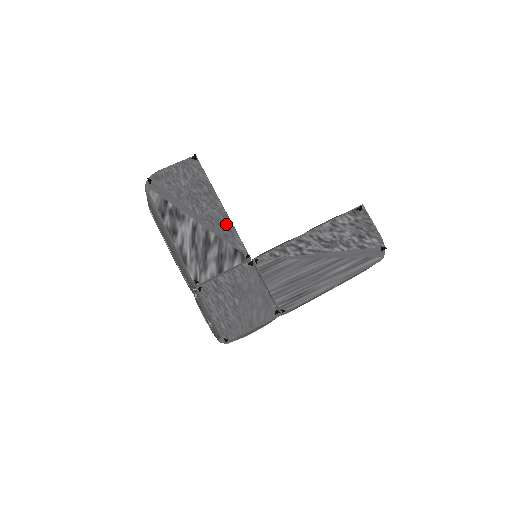
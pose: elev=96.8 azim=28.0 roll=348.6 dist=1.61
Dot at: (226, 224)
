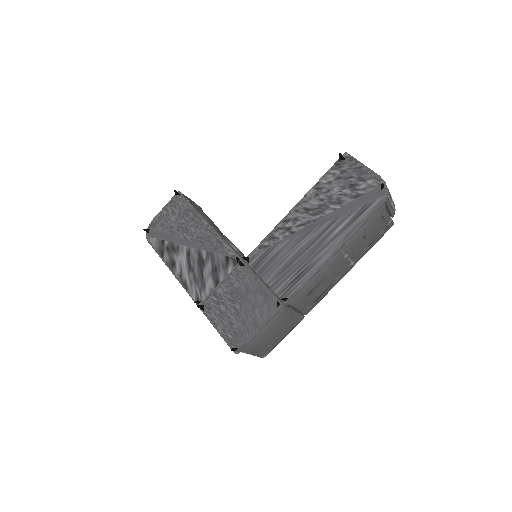
Dot at: (214, 238)
